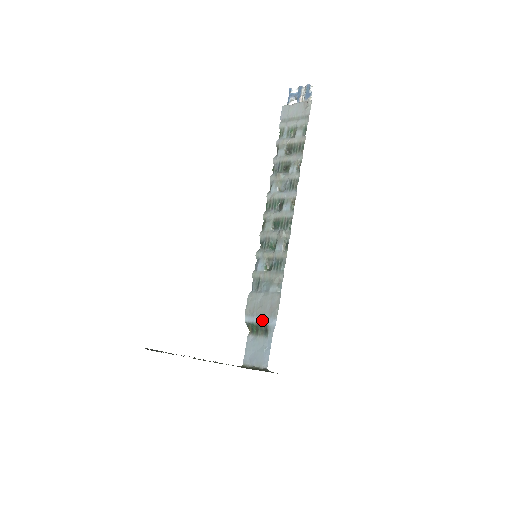
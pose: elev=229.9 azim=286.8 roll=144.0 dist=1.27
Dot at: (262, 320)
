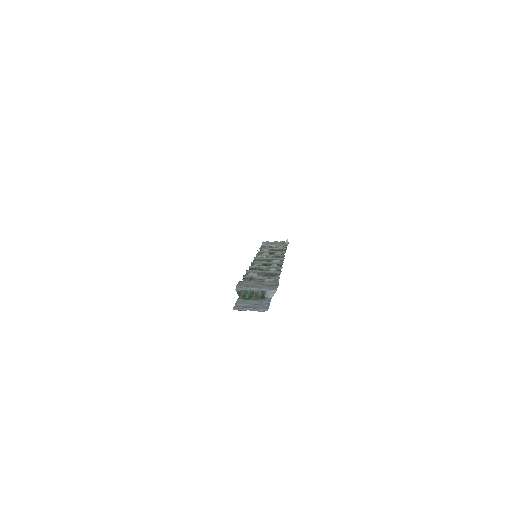
Dot at: (259, 289)
